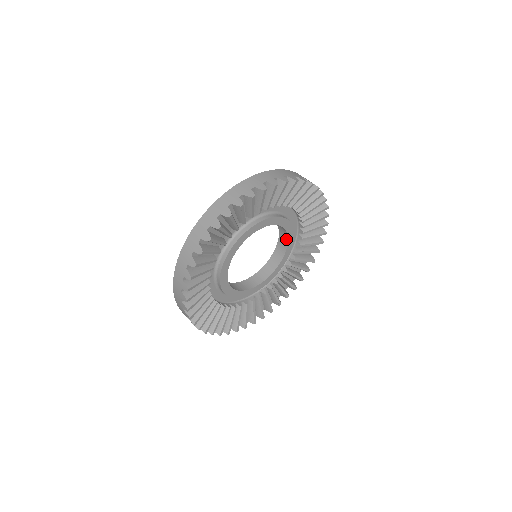
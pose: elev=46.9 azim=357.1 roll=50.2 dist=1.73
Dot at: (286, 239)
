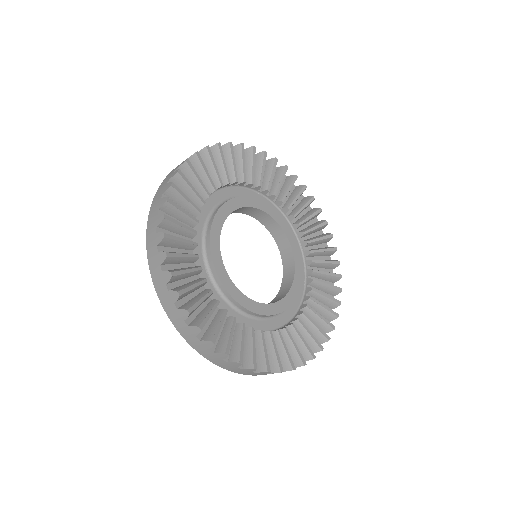
Dot at: (290, 252)
